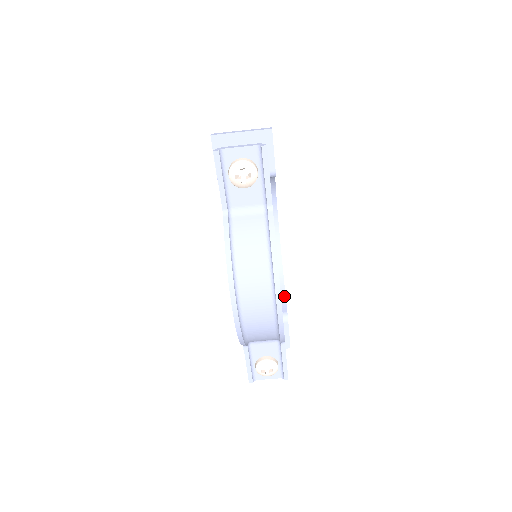
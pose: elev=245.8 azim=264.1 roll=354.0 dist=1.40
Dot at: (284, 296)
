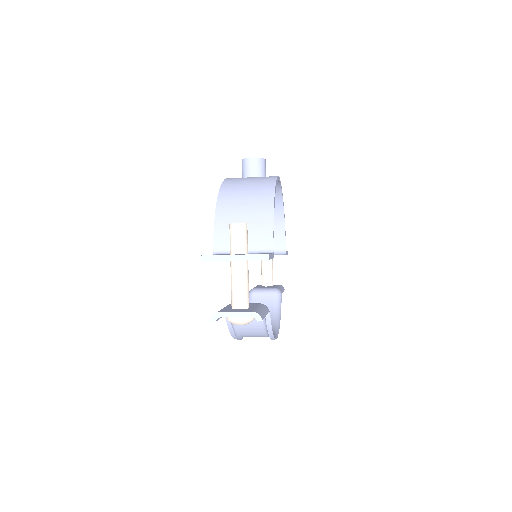
Dot at: (284, 231)
